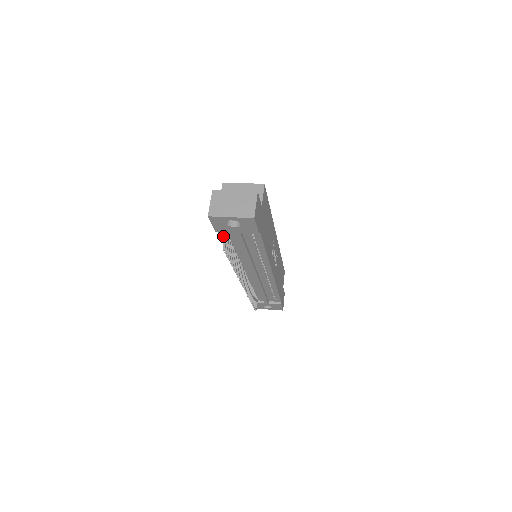
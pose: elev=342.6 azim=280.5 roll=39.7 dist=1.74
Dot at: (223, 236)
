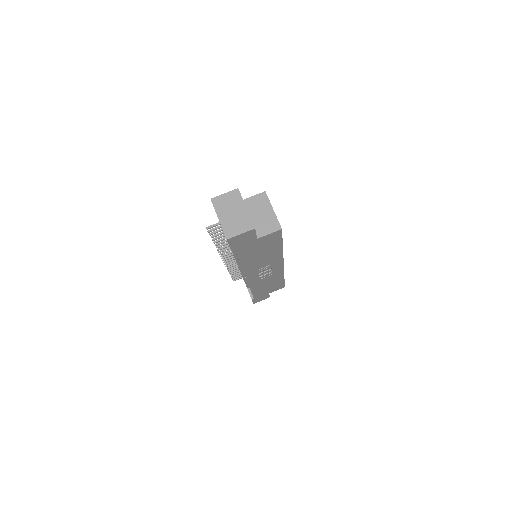
Dot at: occluded
